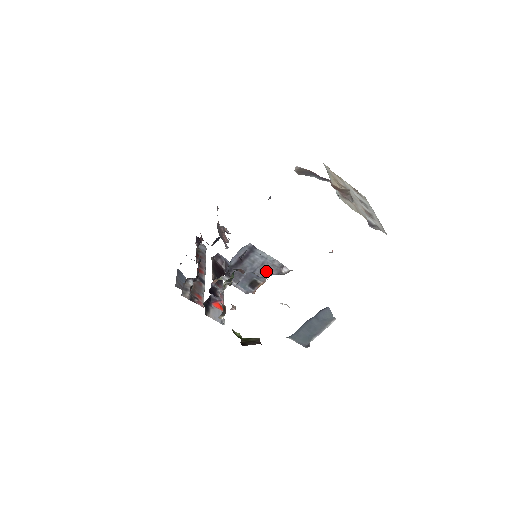
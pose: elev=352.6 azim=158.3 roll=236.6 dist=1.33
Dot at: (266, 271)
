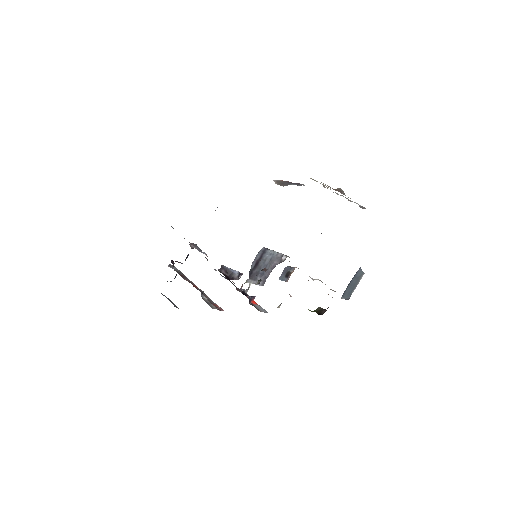
Dot at: (273, 264)
